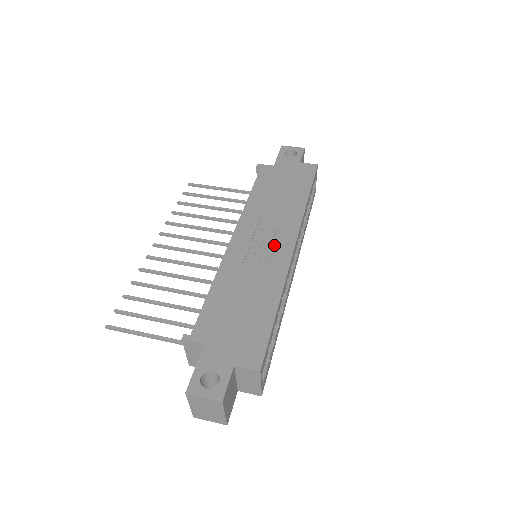
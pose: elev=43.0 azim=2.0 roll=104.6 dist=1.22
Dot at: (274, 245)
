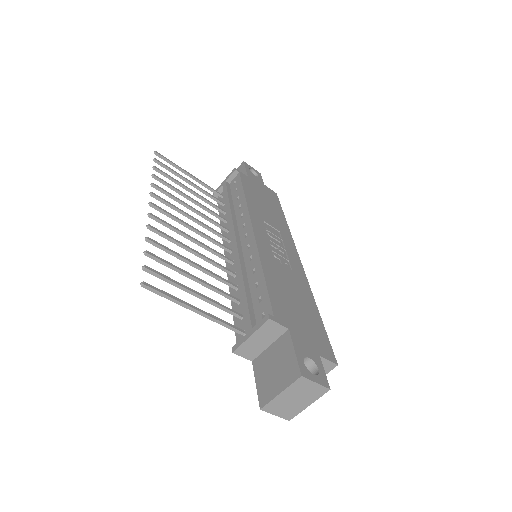
Dot at: (287, 251)
